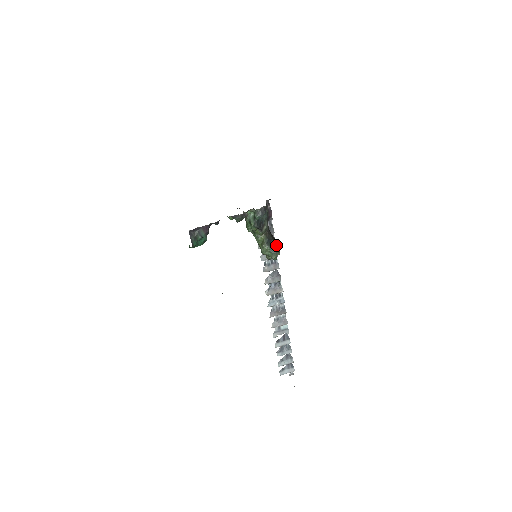
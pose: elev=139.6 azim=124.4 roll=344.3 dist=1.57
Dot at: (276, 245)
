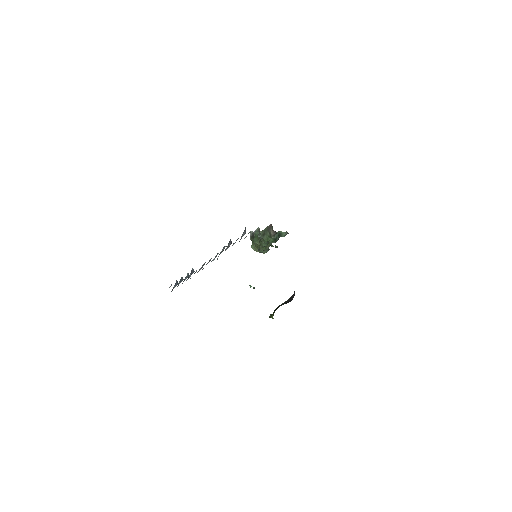
Dot at: occluded
